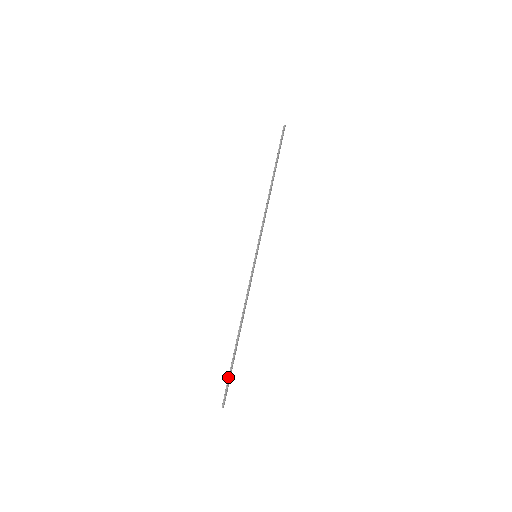
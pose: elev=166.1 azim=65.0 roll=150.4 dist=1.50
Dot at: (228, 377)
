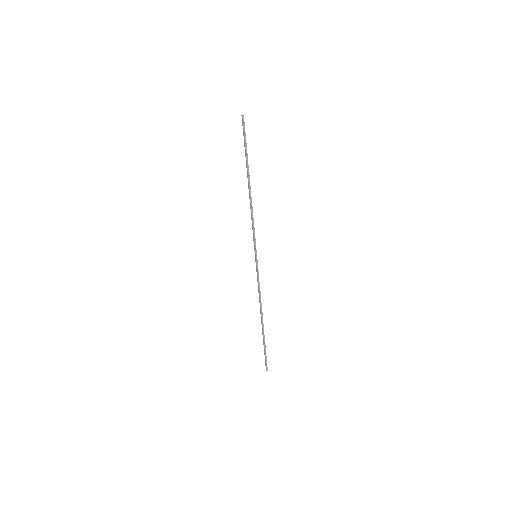
Dot at: (265, 351)
